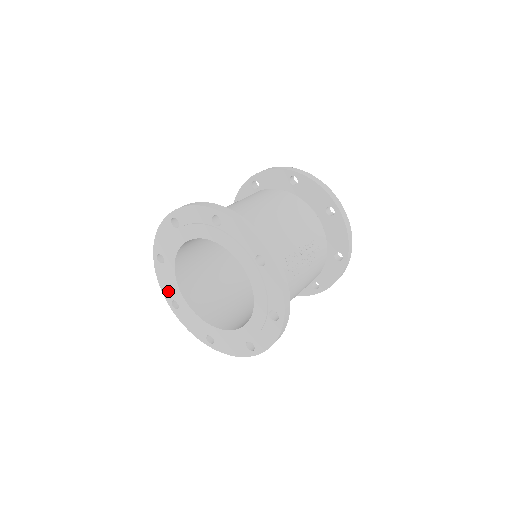
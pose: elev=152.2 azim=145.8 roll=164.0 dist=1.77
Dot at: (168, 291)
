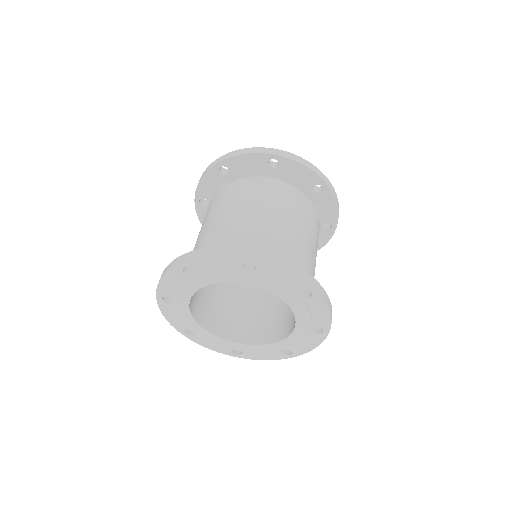
Dot at: (179, 323)
